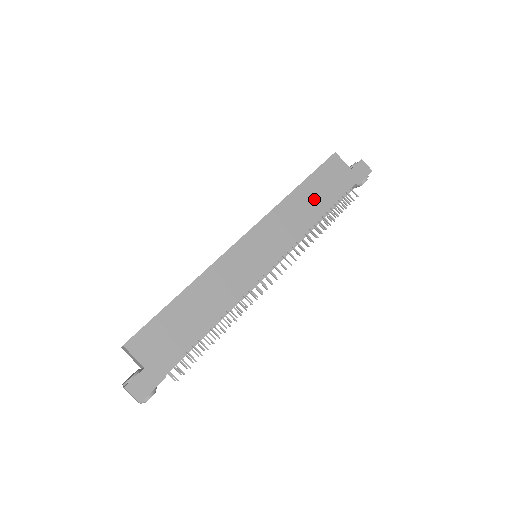
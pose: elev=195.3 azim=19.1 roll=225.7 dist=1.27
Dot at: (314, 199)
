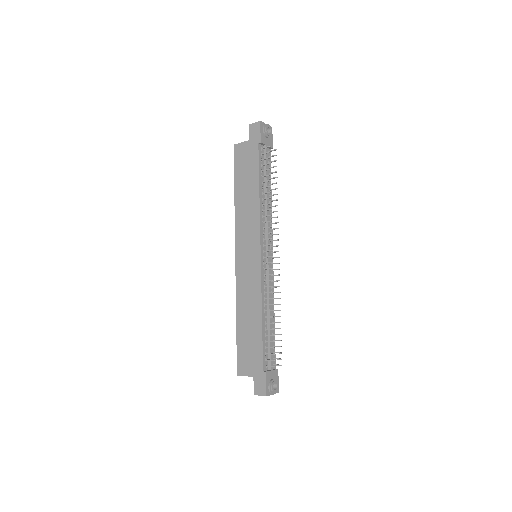
Dot at: (247, 188)
